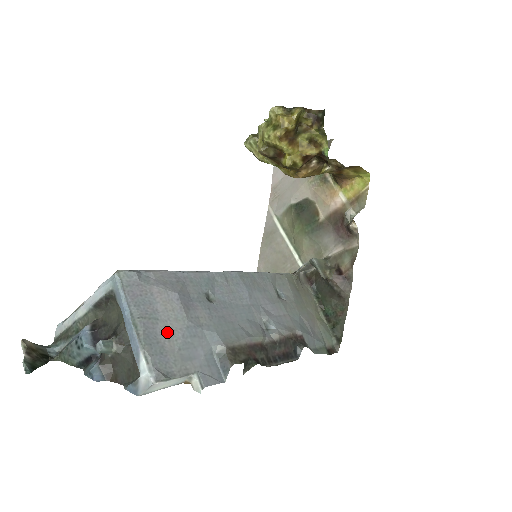
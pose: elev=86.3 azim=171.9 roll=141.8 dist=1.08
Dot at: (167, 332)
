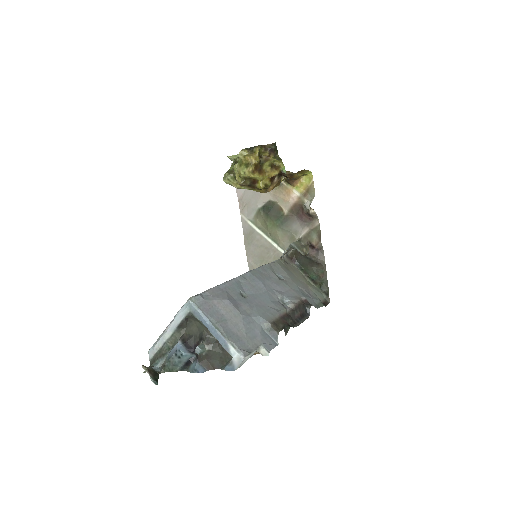
Dot at: (235, 326)
